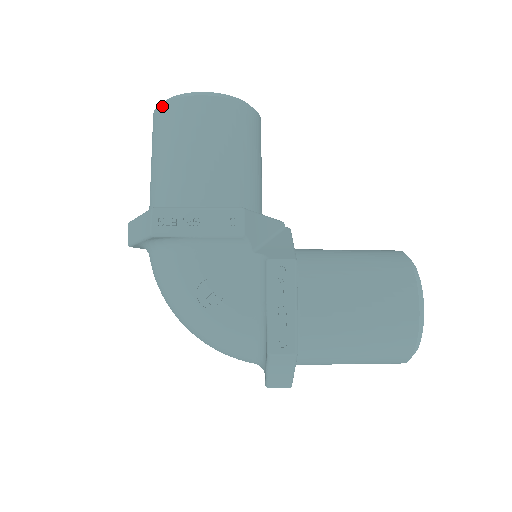
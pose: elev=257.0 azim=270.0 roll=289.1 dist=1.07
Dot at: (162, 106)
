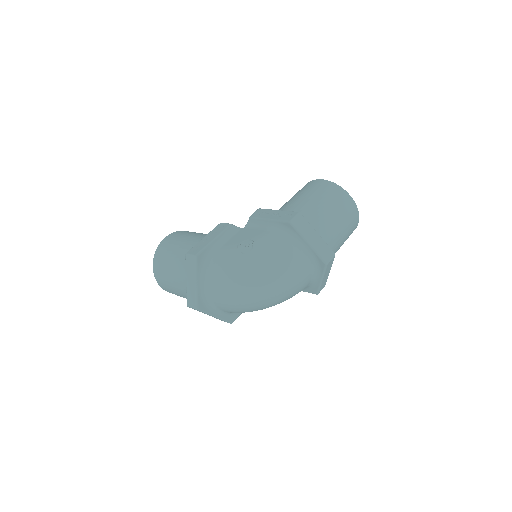
Dot at: (154, 259)
